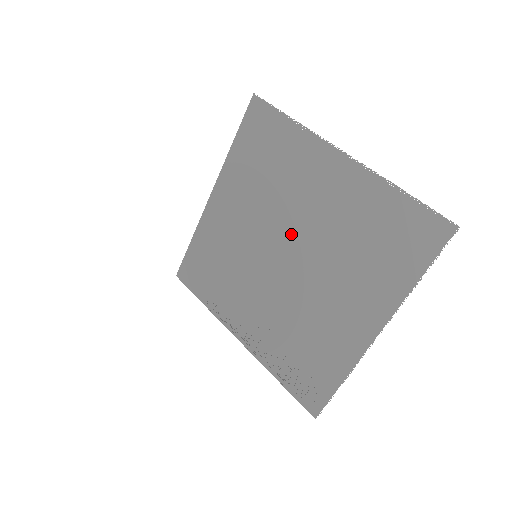
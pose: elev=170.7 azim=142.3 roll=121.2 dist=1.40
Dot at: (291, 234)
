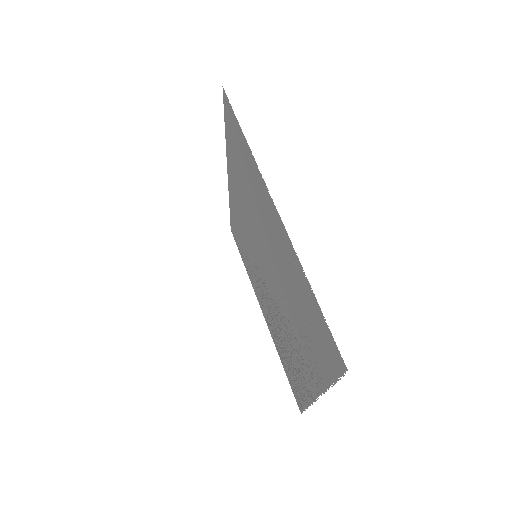
Dot at: (266, 257)
